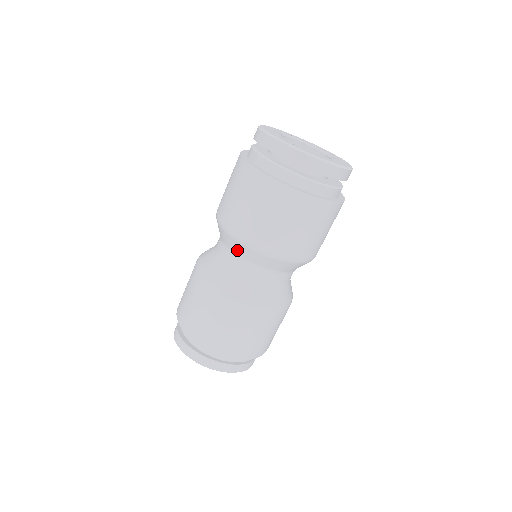
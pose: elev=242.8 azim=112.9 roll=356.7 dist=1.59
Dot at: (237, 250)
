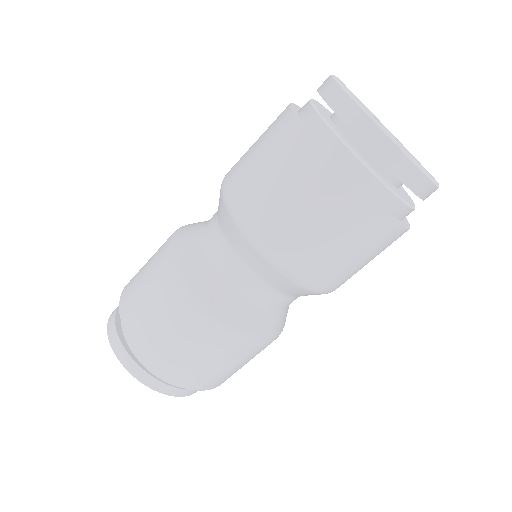
Dot at: (239, 248)
